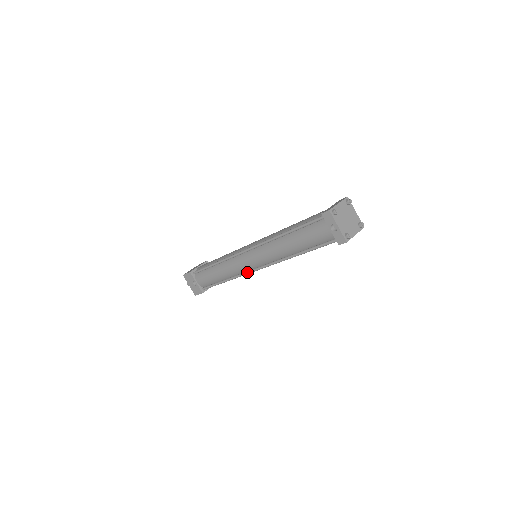
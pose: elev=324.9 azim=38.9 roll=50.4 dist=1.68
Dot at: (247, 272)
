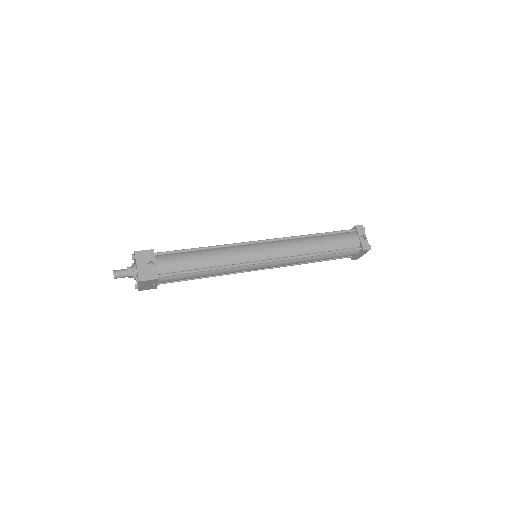
Dot at: (251, 262)
